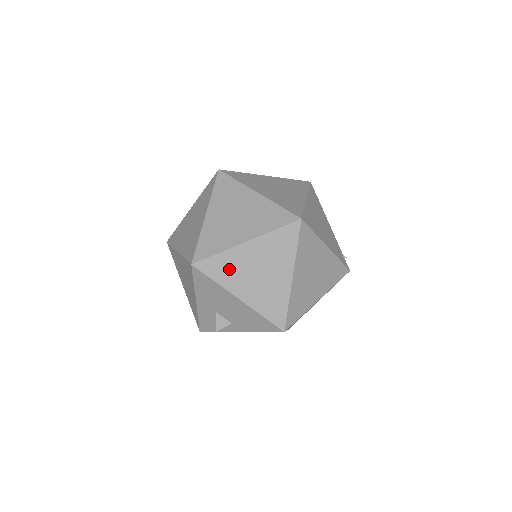
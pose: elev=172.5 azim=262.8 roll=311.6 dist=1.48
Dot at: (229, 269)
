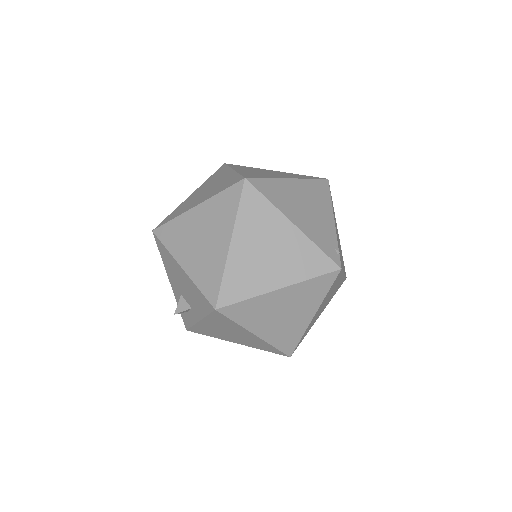
Dot at: (178, 235)
